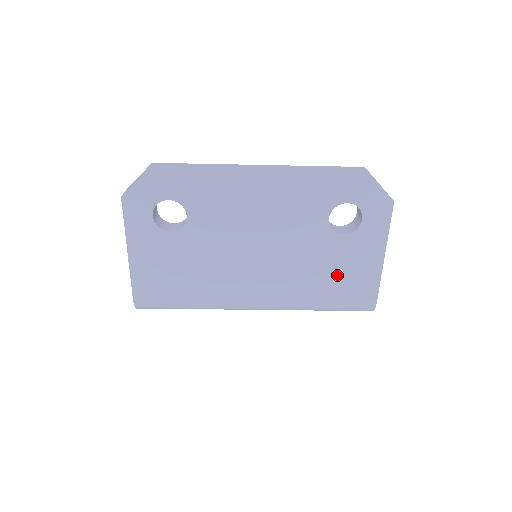
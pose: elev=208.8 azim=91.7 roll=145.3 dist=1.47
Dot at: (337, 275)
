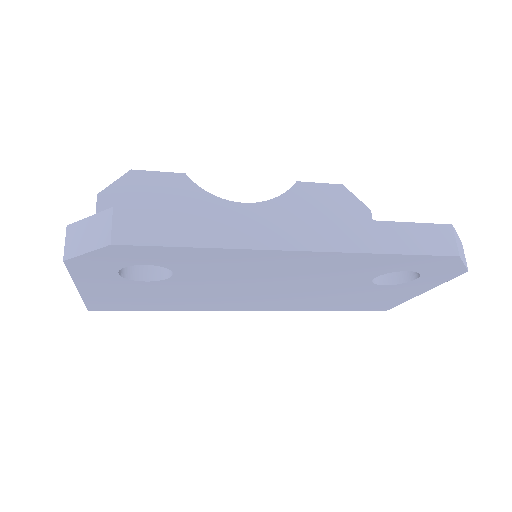
Dot at: (356, 301)
